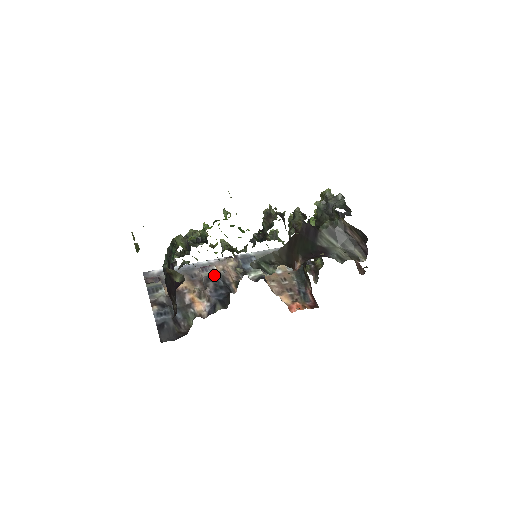
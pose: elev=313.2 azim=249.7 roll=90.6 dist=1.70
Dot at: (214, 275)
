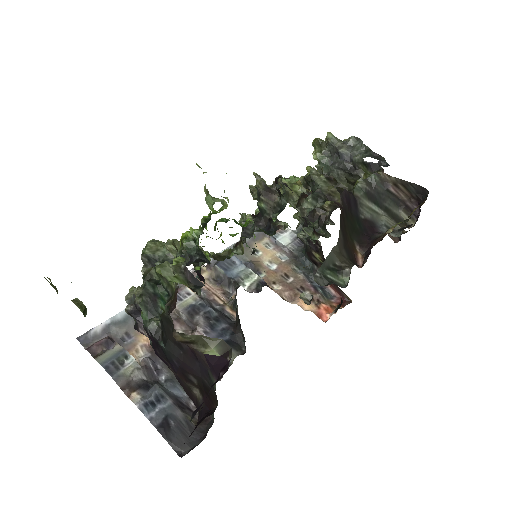
Dot at: (195, 303)
